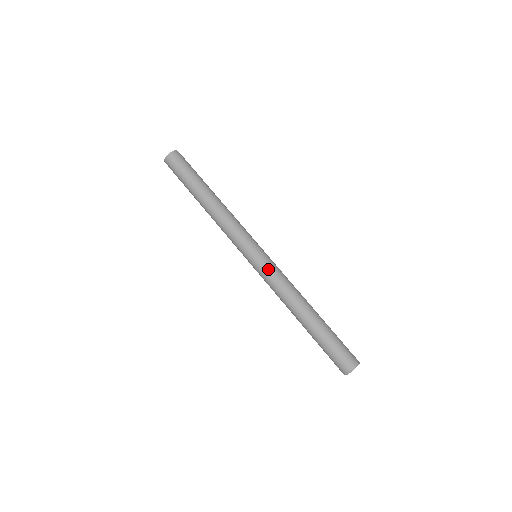
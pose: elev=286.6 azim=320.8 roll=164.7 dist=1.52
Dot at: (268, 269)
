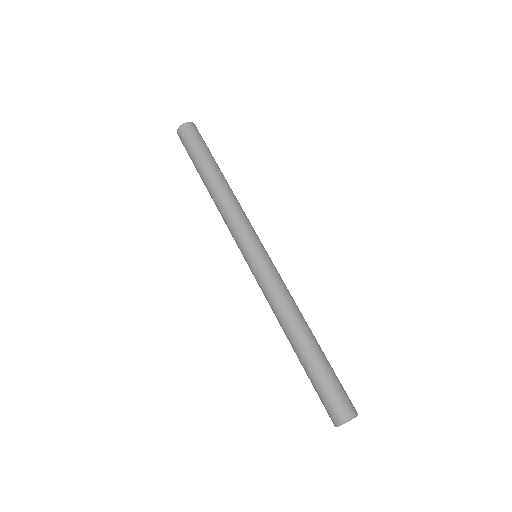
Dot at: (258, 279)
